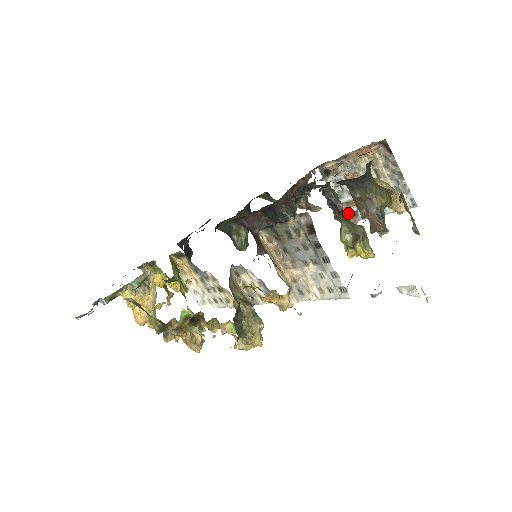
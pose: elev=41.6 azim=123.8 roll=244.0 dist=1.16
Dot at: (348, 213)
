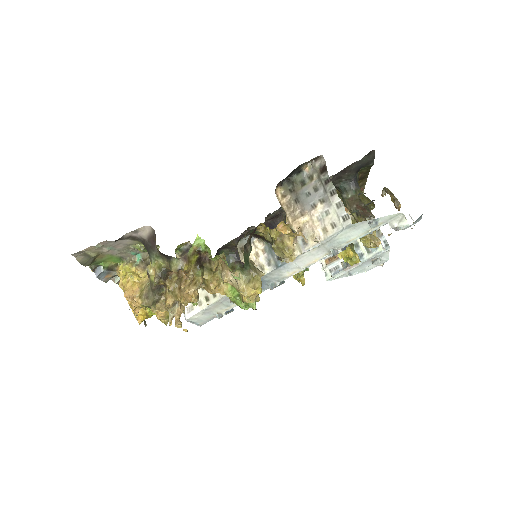
Dot at: (330, 269)
